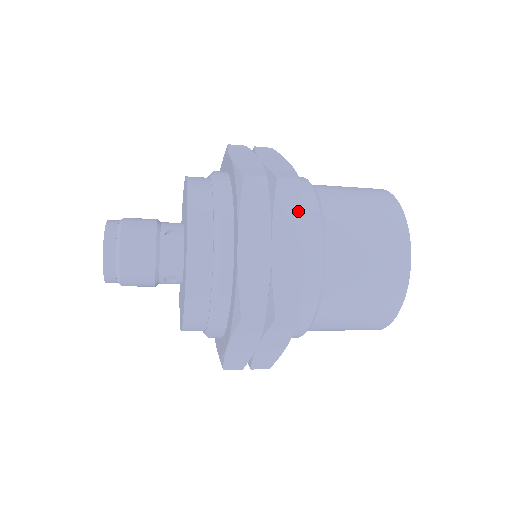
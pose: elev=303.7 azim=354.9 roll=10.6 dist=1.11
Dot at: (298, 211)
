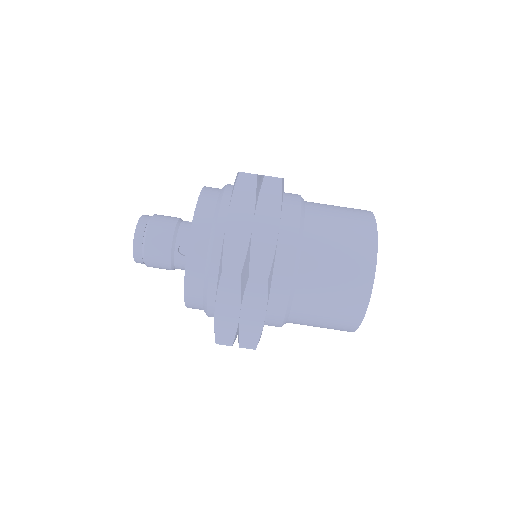
Dot at: (264, 297)
